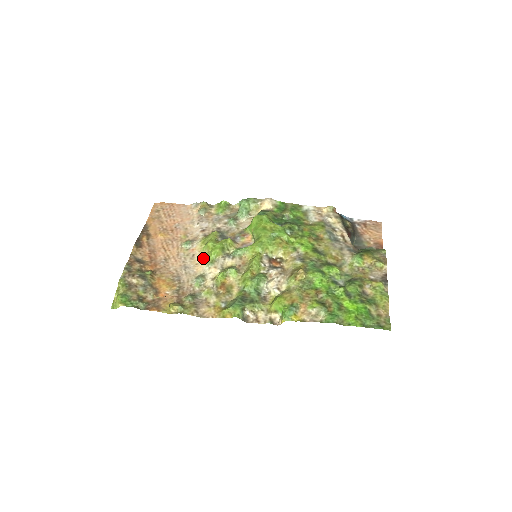
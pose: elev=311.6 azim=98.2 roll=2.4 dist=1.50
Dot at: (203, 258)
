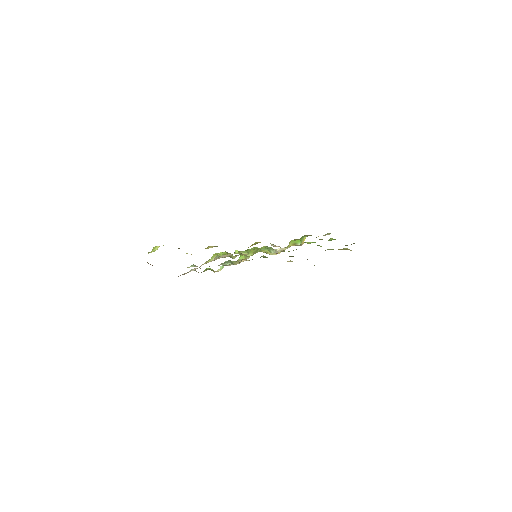
Dot at: occluded
